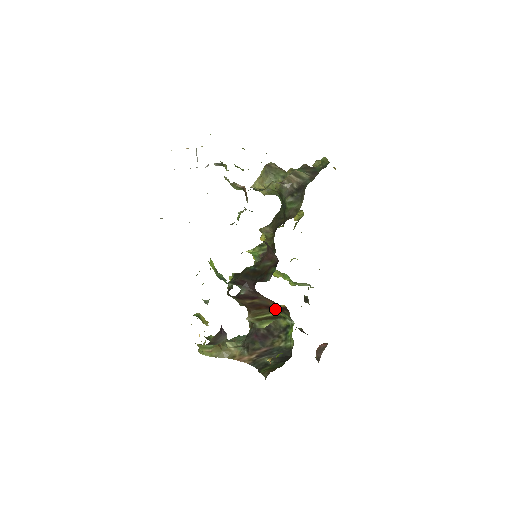
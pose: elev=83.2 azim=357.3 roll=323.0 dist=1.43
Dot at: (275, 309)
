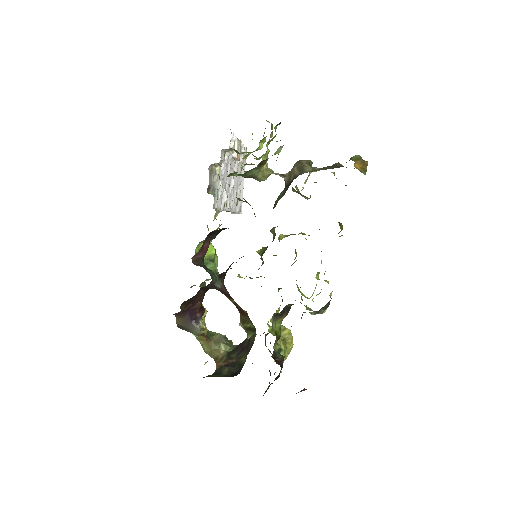
Dot at: (249, 318)
